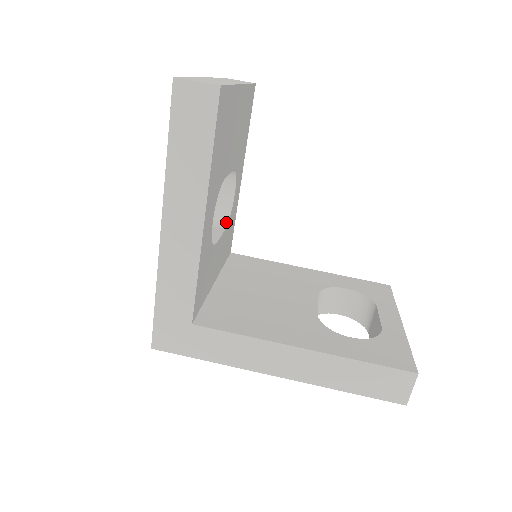
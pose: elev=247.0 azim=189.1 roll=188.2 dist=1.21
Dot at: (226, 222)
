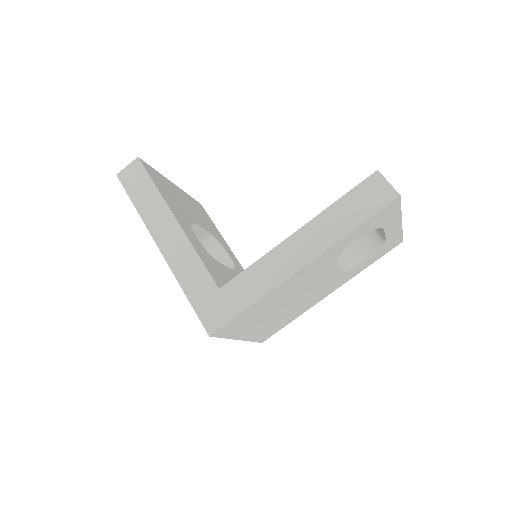
Dot at: occluded
